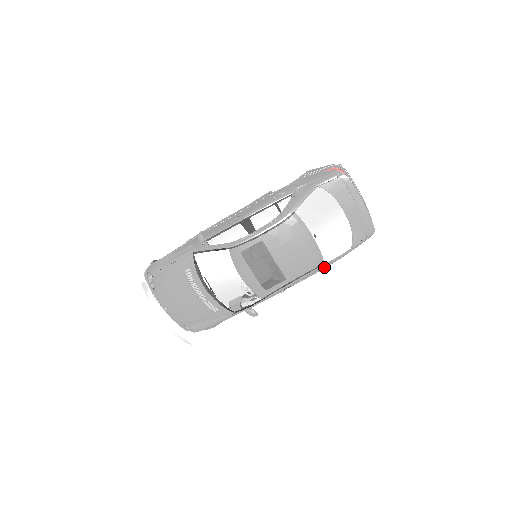
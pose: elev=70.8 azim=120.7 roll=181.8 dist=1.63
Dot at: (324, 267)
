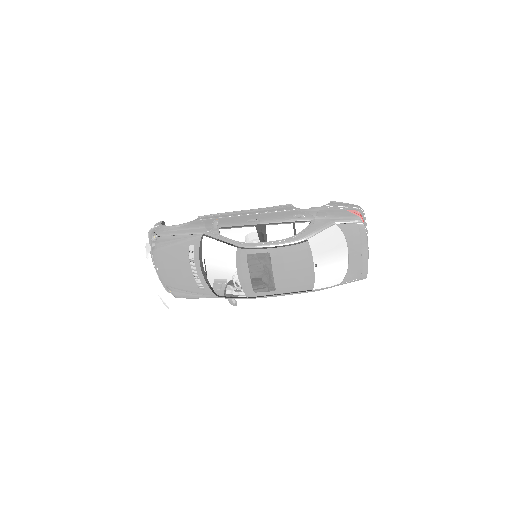
Dot at: occluded
